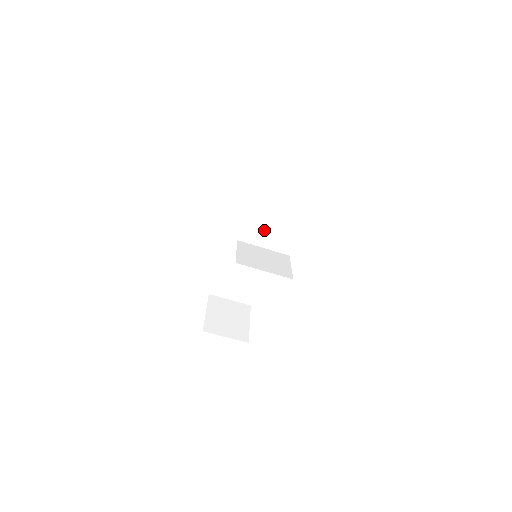
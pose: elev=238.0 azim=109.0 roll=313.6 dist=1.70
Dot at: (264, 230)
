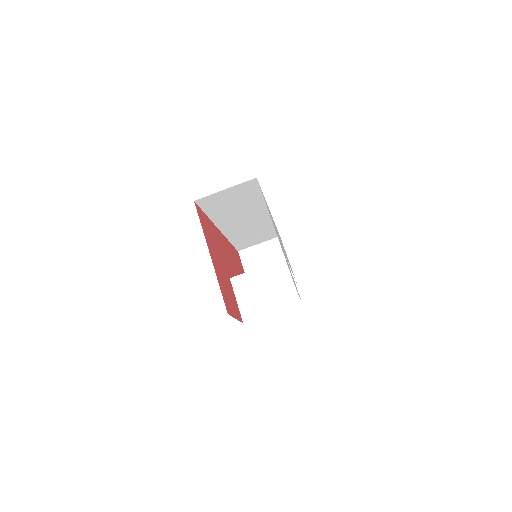
Dot at: (247, 214)
